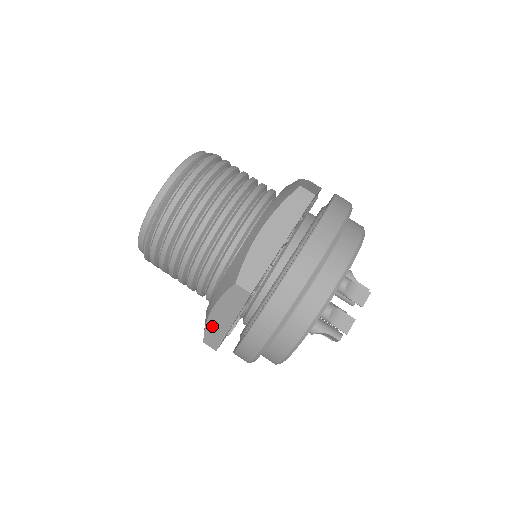
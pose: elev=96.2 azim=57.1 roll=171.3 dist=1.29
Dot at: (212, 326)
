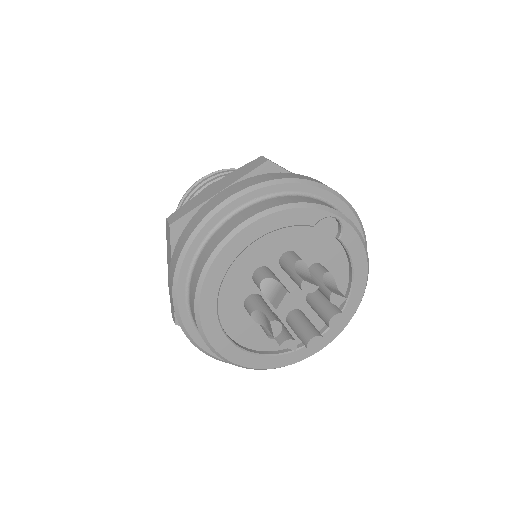
Dot at: (197, 198)
